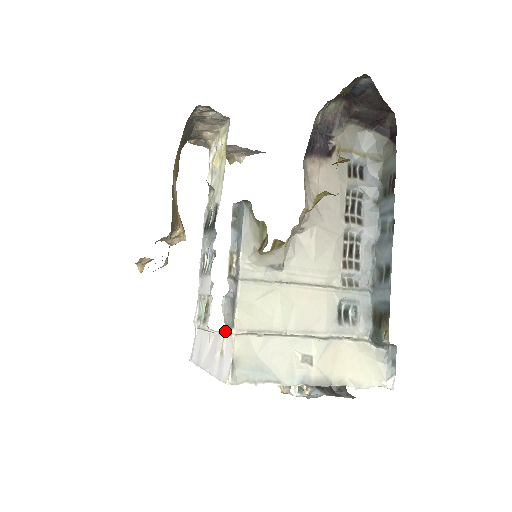
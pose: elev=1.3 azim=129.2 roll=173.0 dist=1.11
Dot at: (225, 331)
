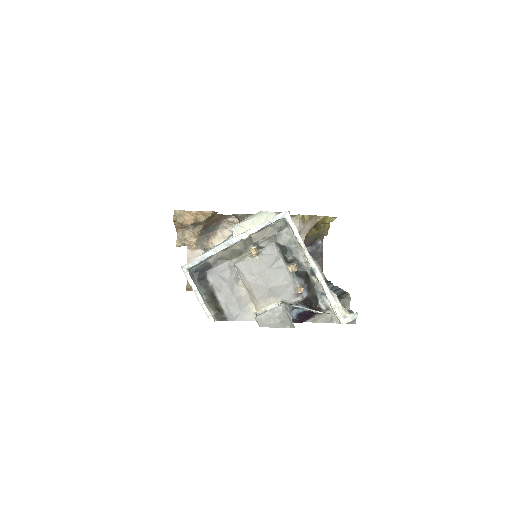
Dot at: (276, 214)
